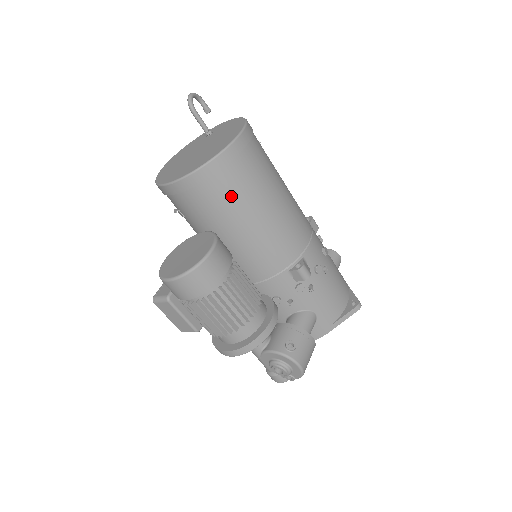
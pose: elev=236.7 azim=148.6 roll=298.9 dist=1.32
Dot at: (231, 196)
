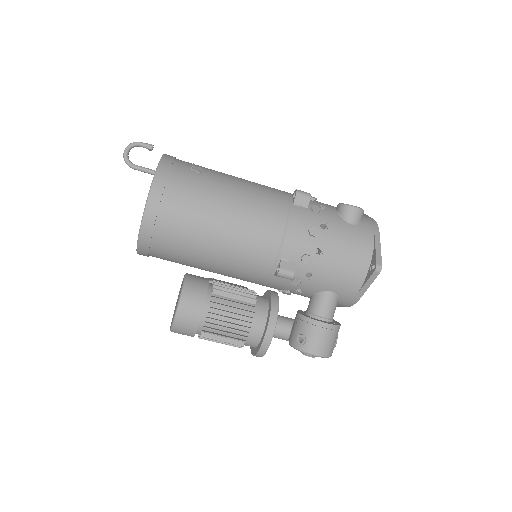
Dot at: (176, 251)
